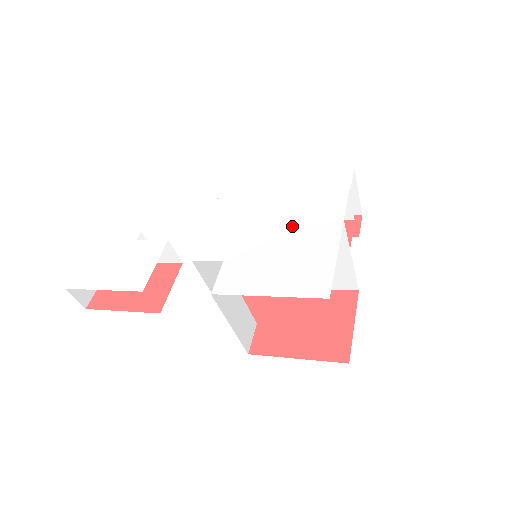
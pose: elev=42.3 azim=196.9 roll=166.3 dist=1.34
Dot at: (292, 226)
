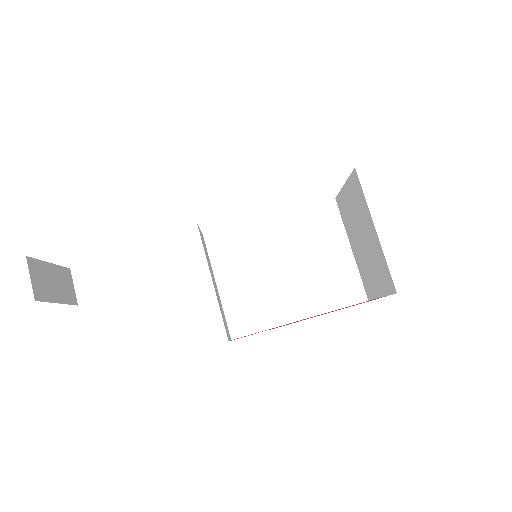
Dot at: occluded
